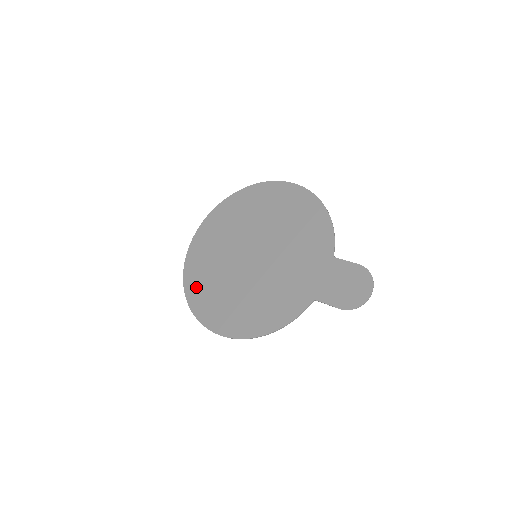
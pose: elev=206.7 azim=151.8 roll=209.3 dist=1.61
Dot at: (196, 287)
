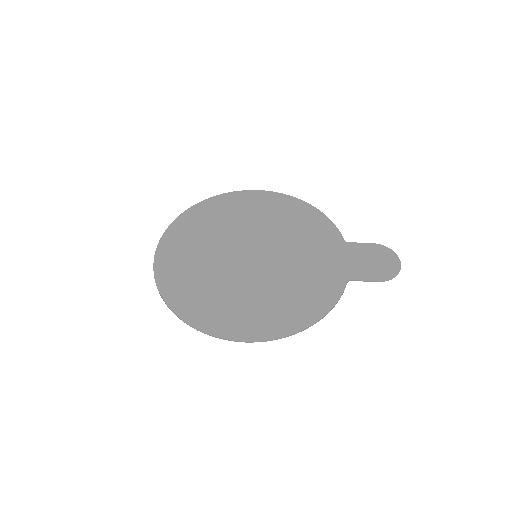
Dot at: (188, 300)
